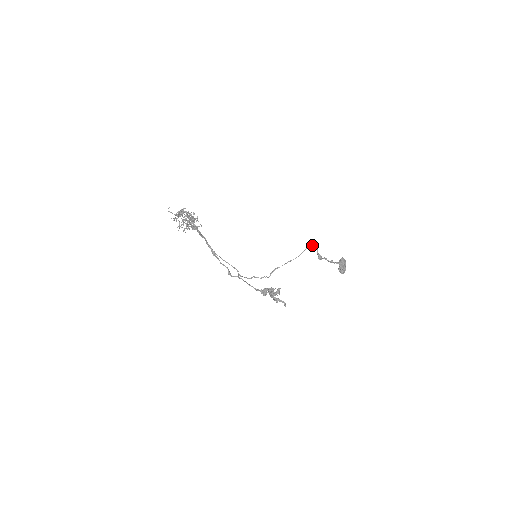
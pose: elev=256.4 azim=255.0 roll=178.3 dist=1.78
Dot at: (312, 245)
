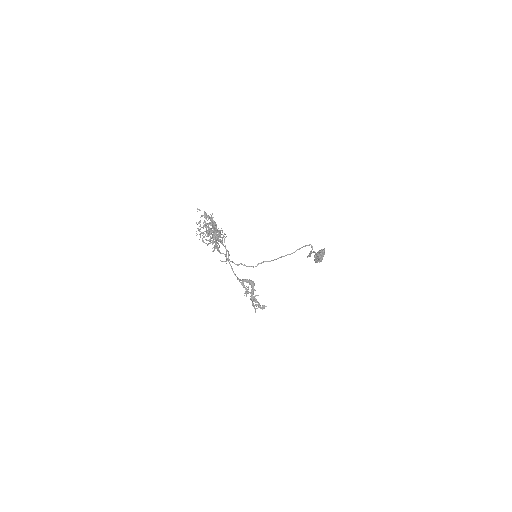
Dot at: (309, 245)
